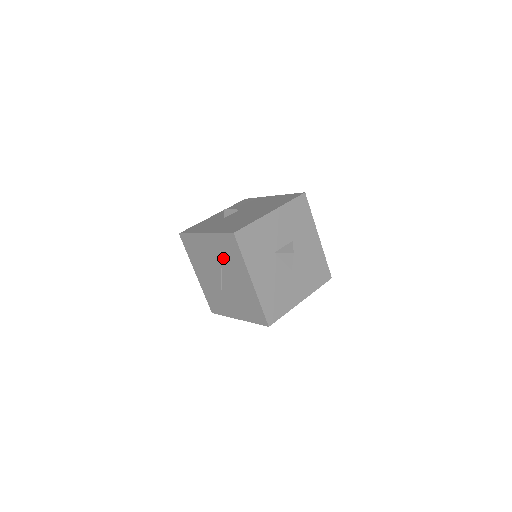
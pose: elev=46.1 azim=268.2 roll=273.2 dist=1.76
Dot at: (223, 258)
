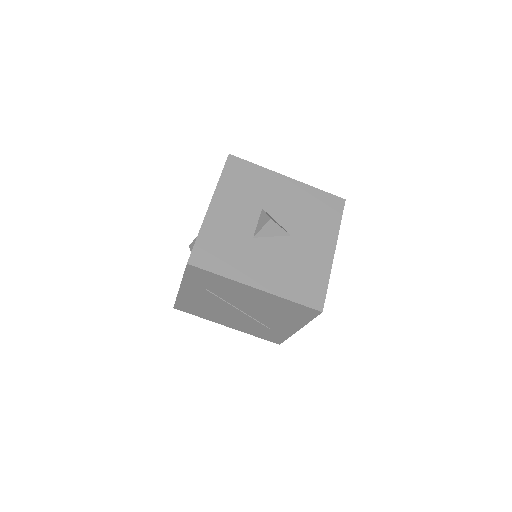
Dot at: (215, 293)
